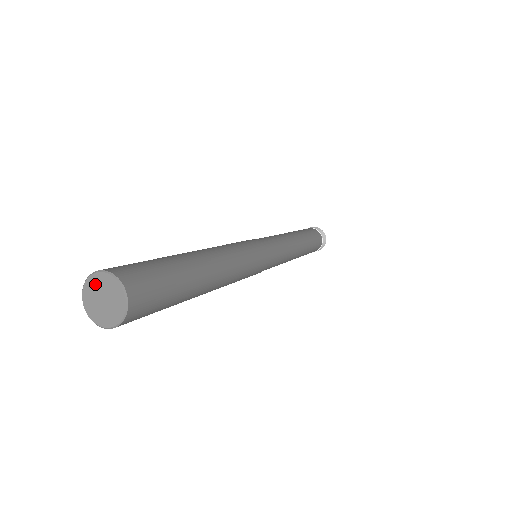
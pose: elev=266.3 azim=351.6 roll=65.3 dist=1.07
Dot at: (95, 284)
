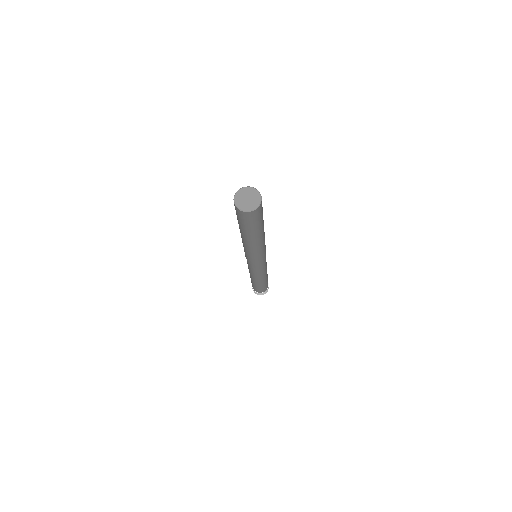
Dot at: (242, 193)
